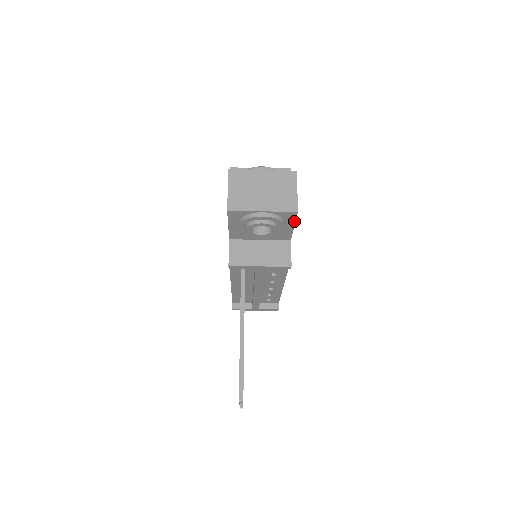
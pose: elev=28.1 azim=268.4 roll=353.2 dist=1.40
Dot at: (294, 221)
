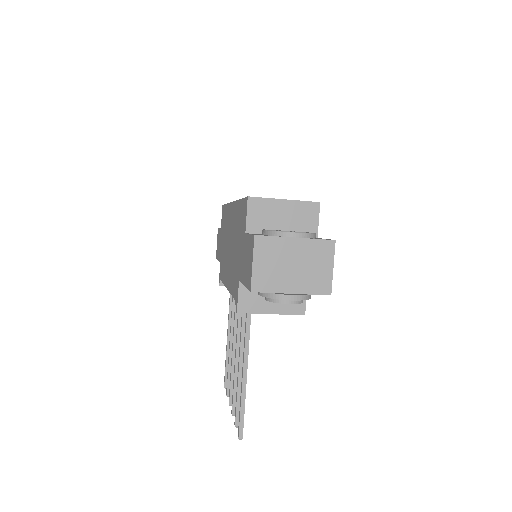
Dot at: occluded
